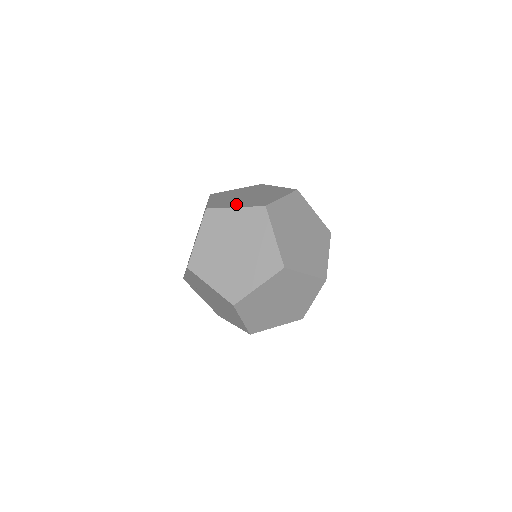
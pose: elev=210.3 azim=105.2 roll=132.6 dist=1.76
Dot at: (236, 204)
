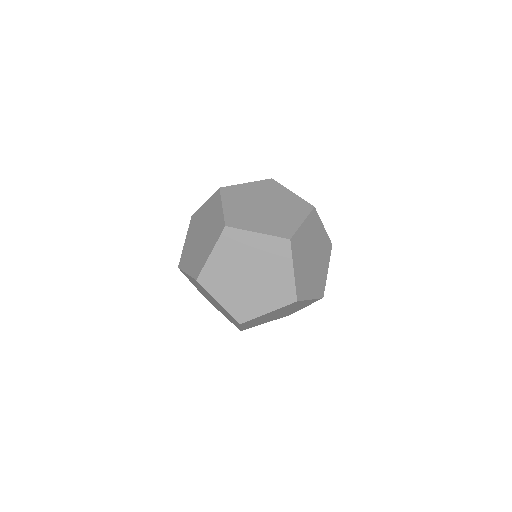
Dot at: occluded
